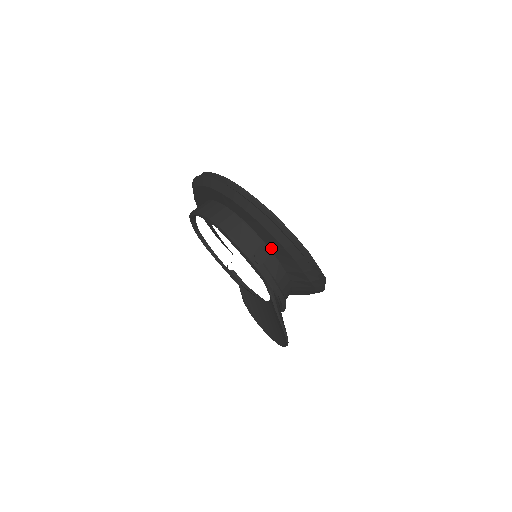
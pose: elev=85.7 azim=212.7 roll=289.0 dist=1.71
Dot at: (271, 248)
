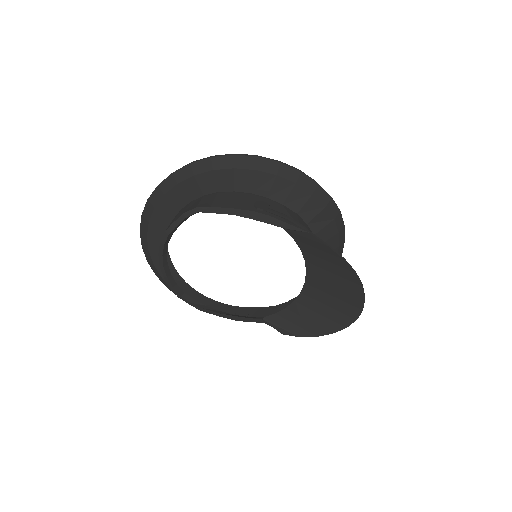
Dot at: (264, 194)
